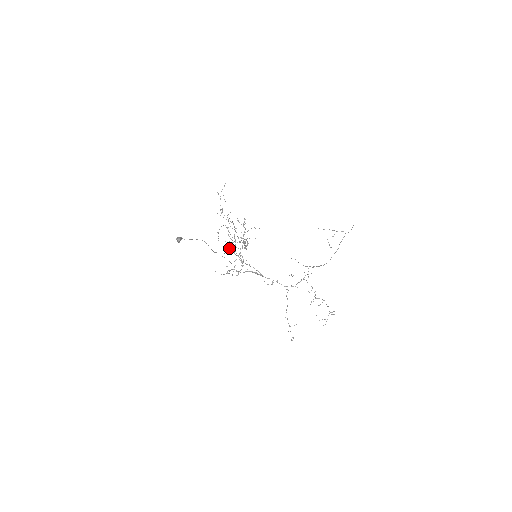
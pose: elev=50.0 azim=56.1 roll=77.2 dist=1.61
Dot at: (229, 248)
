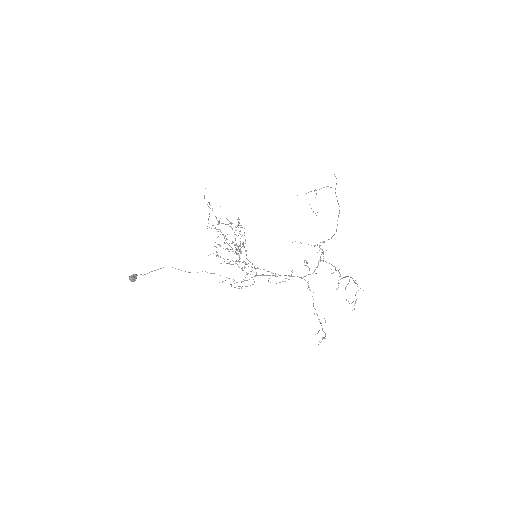
Dot at: occluded
